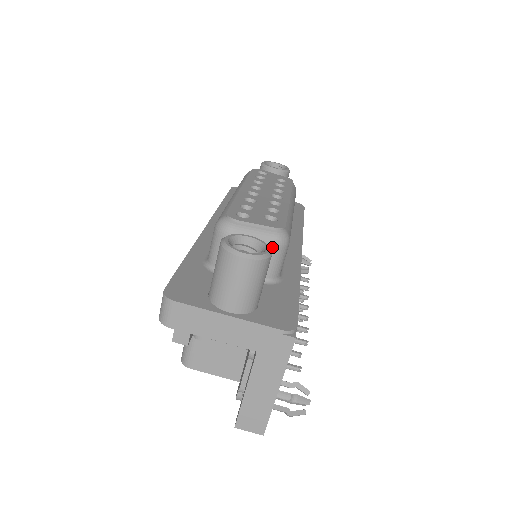
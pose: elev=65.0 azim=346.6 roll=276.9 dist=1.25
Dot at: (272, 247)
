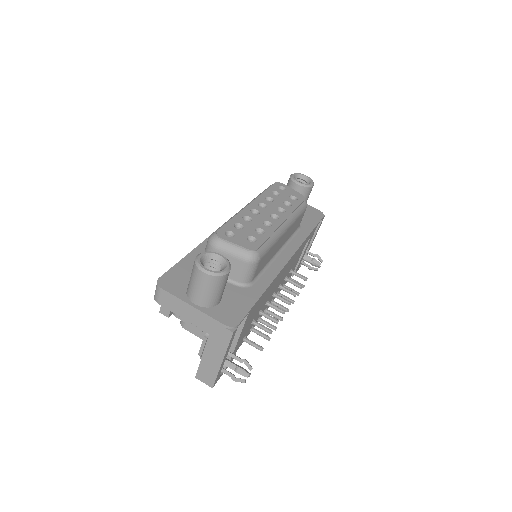
Dot at: (243, 262)
